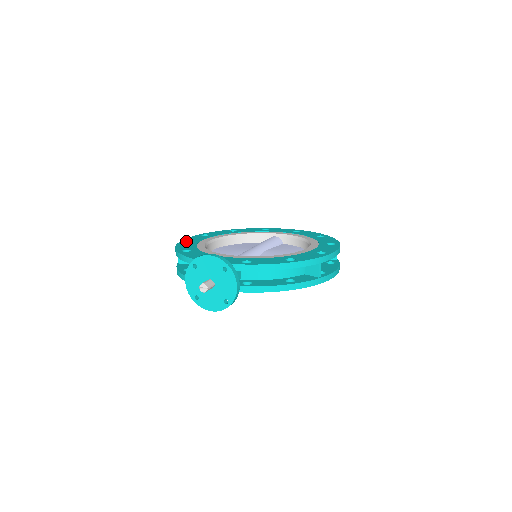
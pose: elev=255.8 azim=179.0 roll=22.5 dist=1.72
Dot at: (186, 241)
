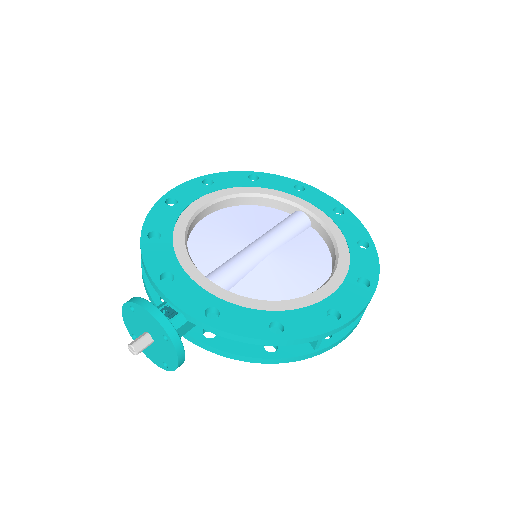
Dot at: (172, 197)
